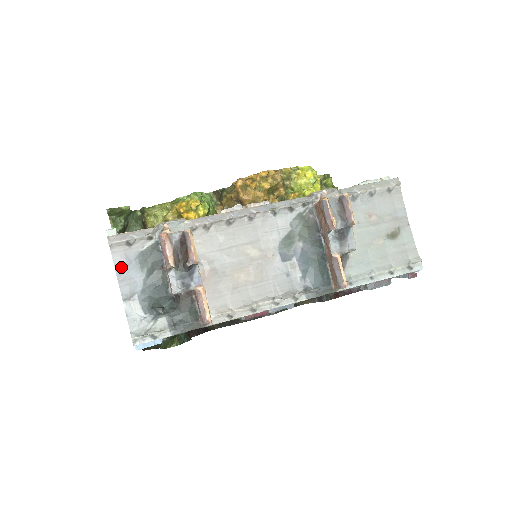
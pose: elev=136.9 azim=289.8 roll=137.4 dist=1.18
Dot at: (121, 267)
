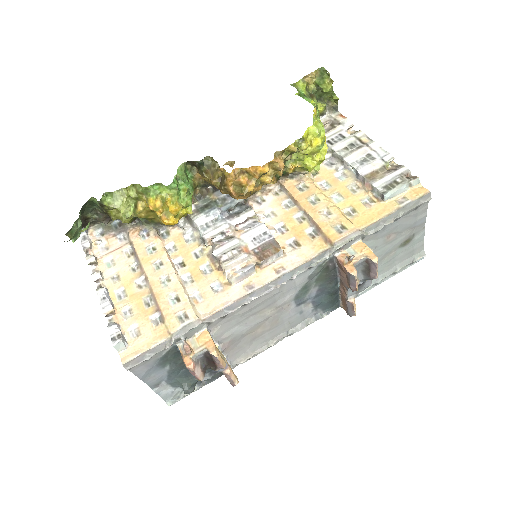
Dot at: (144, 374)
